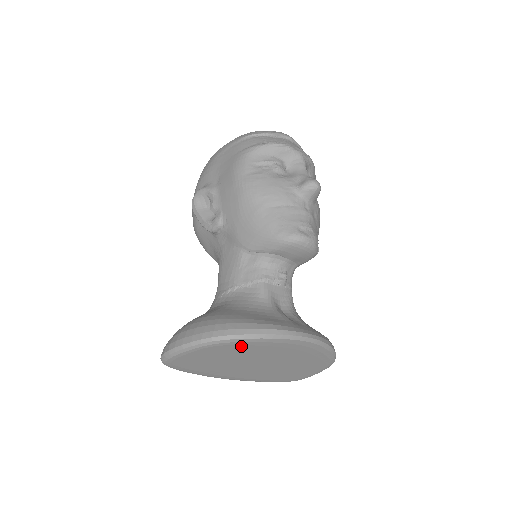
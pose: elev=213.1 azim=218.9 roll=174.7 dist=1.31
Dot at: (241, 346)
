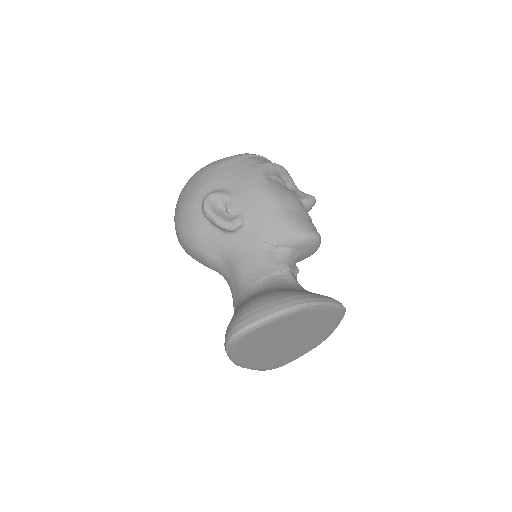
Dot at: (309, 314)
